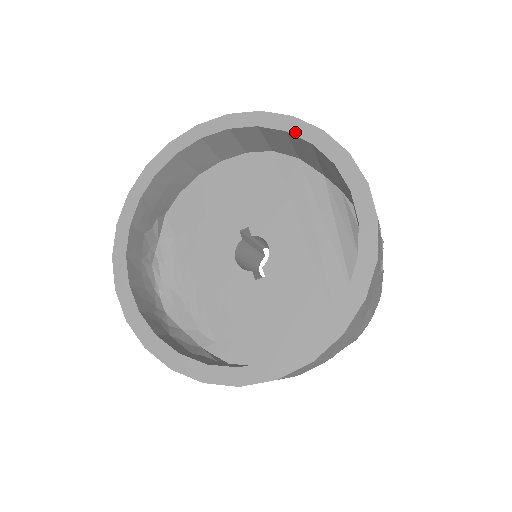
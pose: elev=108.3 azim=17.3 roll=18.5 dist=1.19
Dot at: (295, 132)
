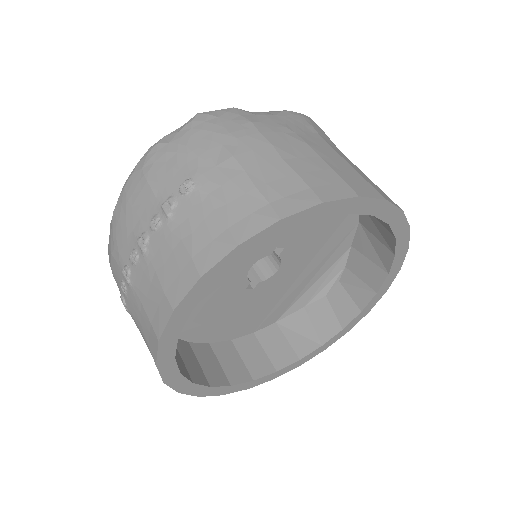
Dot at: (396, 260)
